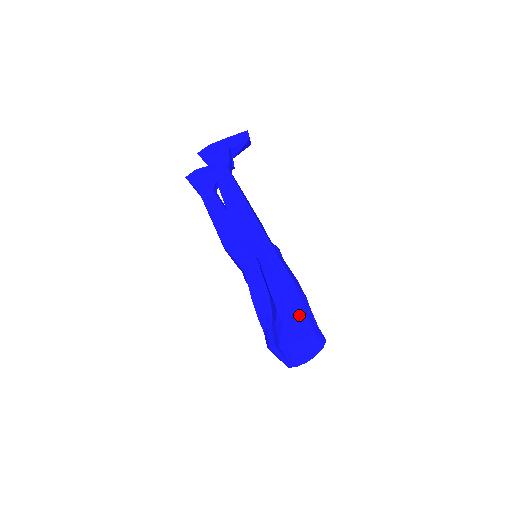
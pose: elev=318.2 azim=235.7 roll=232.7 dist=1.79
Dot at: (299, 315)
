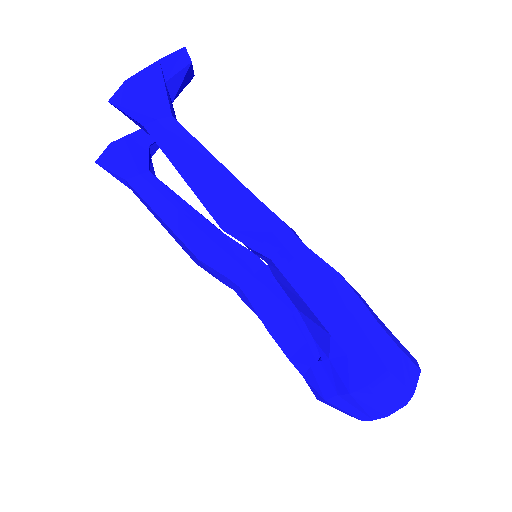
Dot at: (370, 330)
